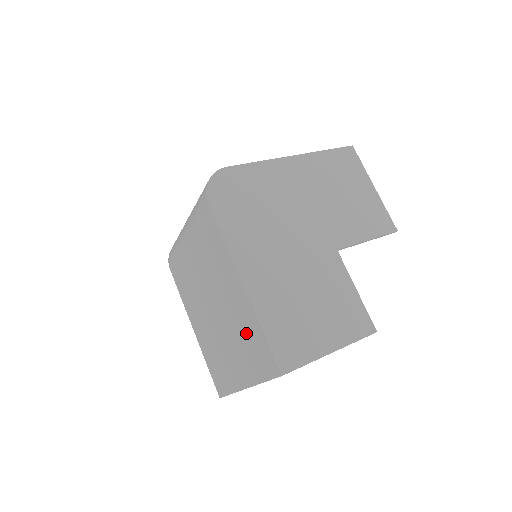
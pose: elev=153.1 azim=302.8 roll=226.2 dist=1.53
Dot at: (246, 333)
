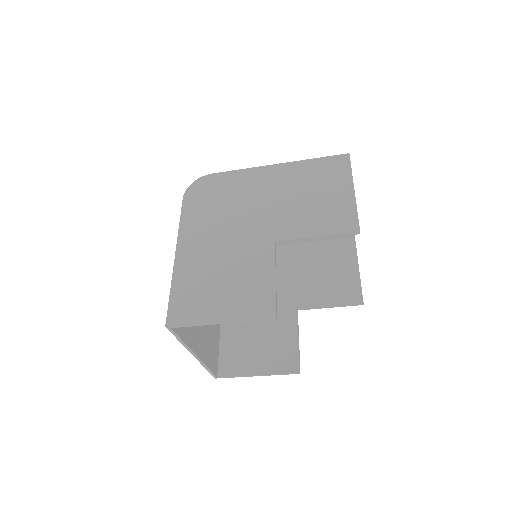
Dot at: occluded
